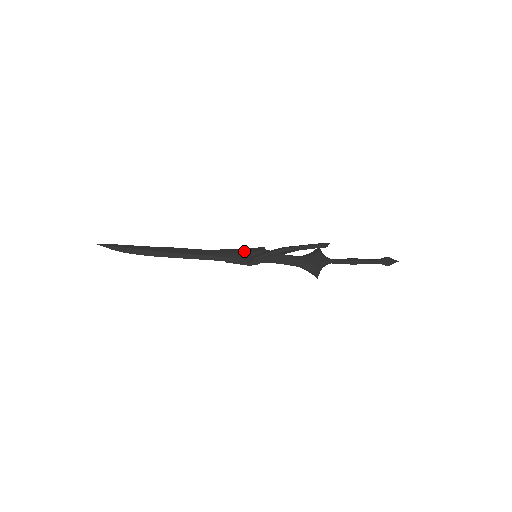
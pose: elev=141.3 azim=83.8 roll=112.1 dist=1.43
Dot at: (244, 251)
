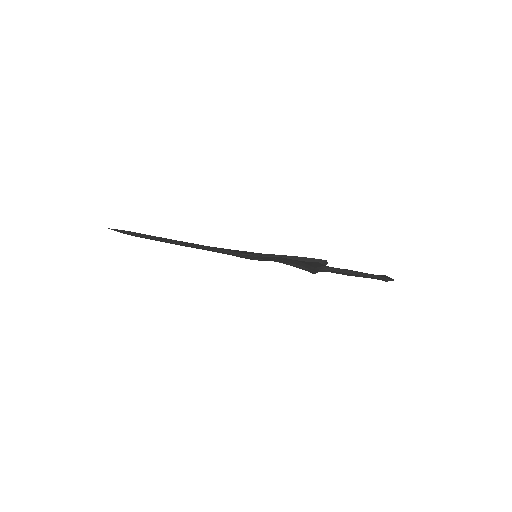
Dot at: (245, 251)
